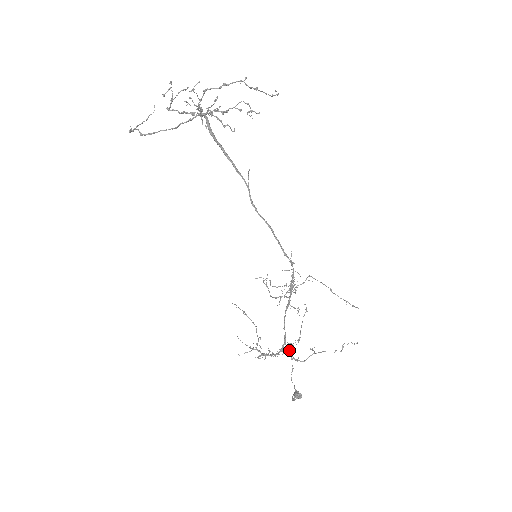
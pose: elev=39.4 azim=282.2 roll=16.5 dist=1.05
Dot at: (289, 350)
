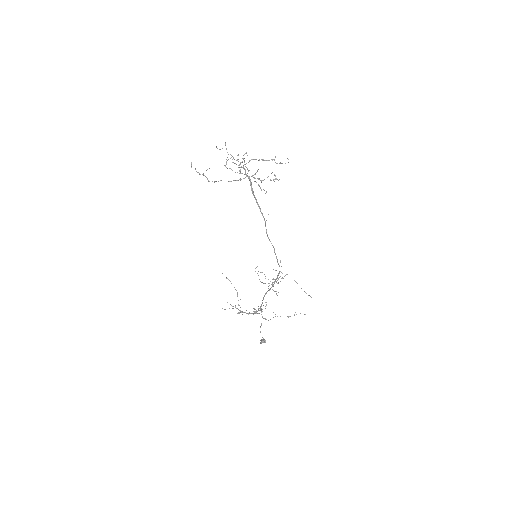
Dot at: (261, 312)
